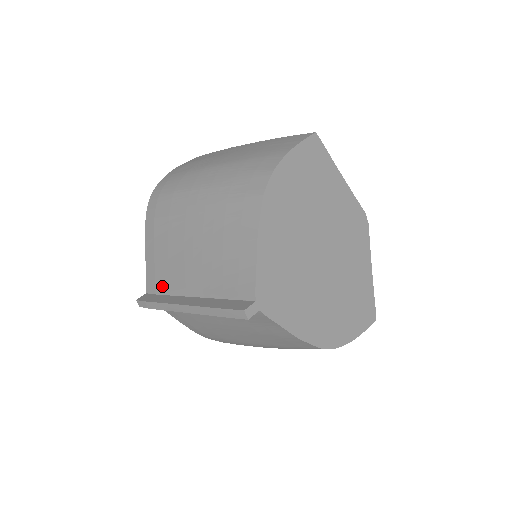
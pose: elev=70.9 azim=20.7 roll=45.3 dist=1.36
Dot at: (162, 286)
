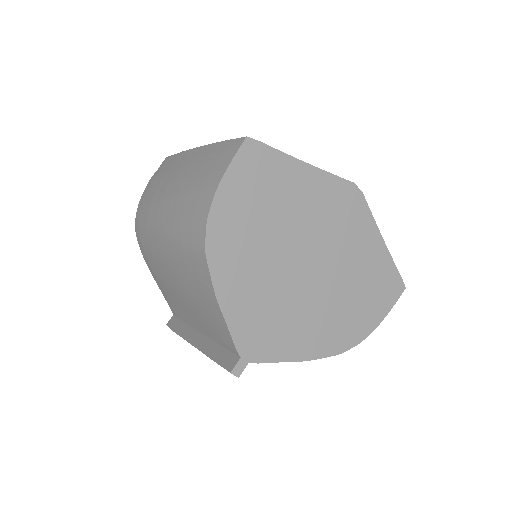
Dot at: (178, 314)
